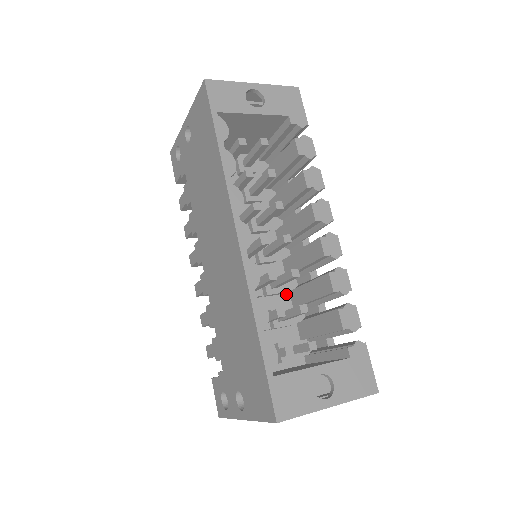
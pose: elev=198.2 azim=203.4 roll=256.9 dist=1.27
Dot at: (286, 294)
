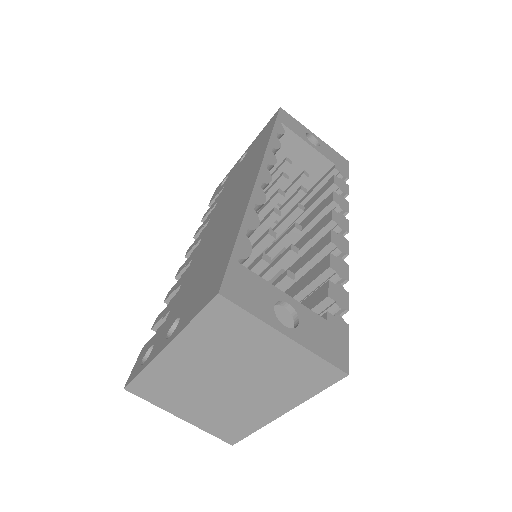
Dot at: occluded
